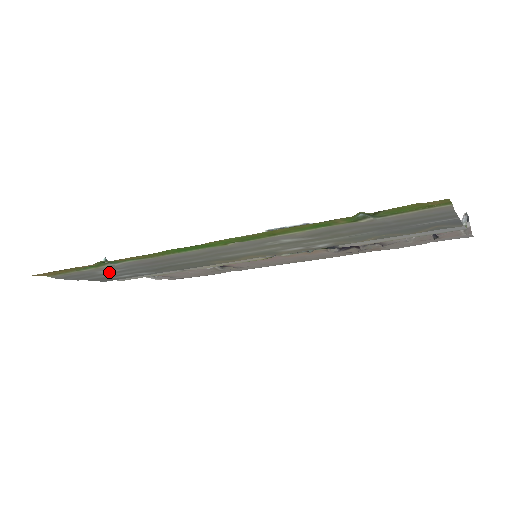
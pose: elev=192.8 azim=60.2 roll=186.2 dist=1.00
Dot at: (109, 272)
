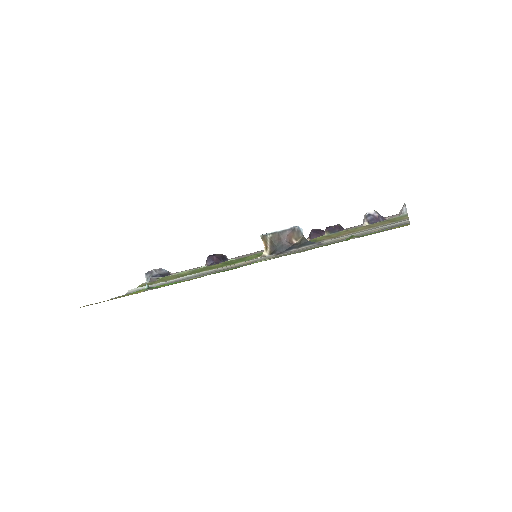
Dot at: occluded
